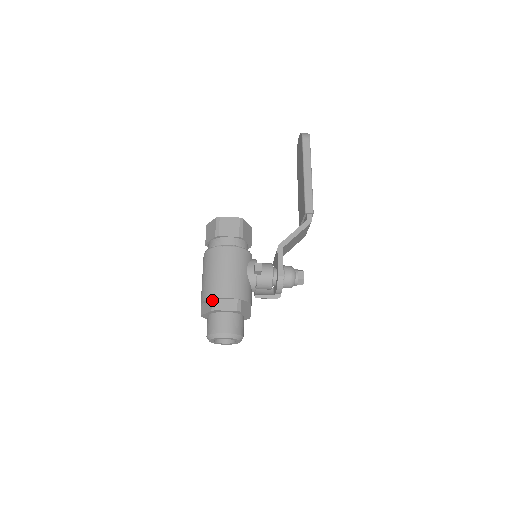
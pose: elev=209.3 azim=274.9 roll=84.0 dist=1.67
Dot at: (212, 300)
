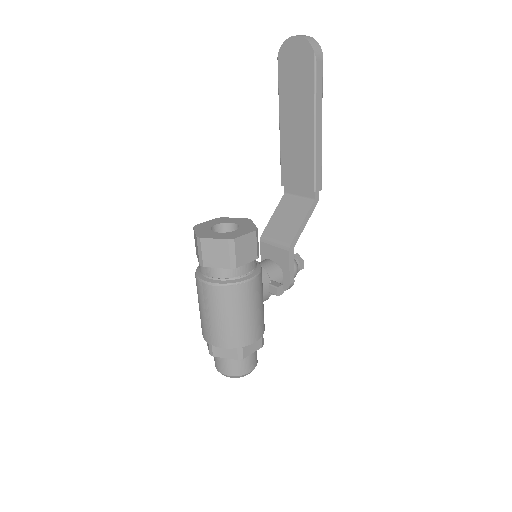
Dot at: (238, 349)
